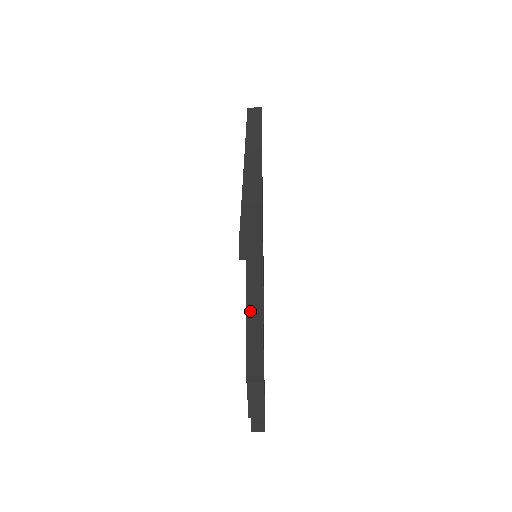
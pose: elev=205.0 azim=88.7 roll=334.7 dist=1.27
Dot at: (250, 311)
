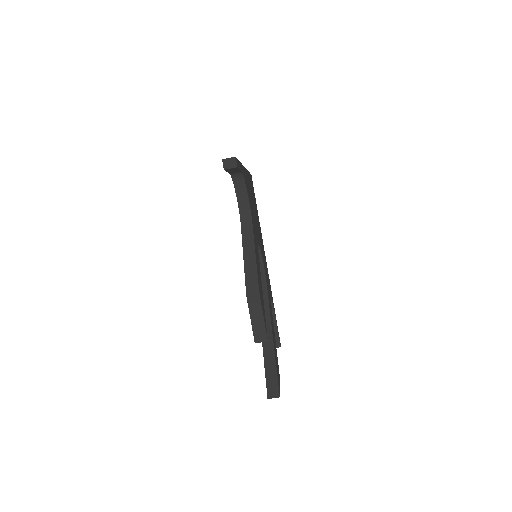
Dot at: (246, 252)
